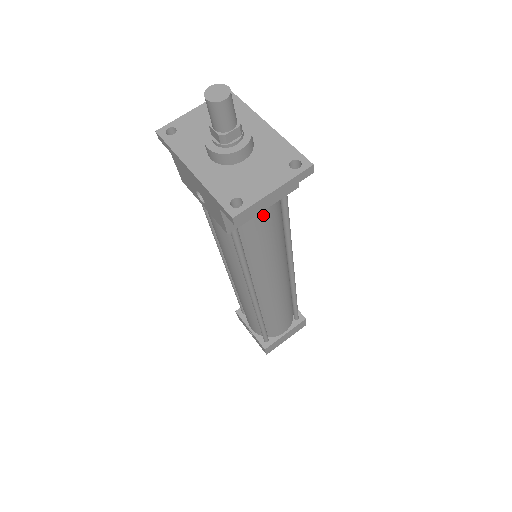
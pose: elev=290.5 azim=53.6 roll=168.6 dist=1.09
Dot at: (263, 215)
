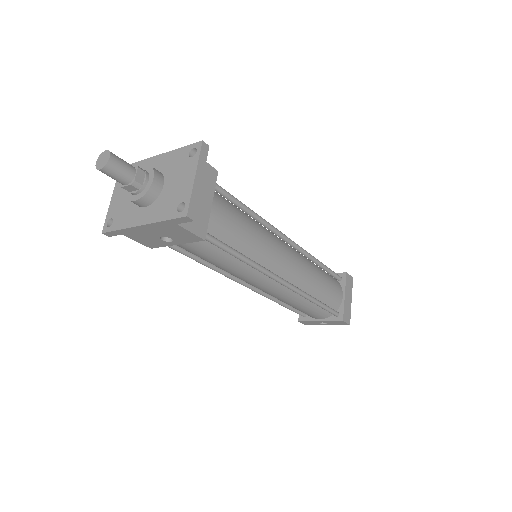
Dot at: (216, 210)
